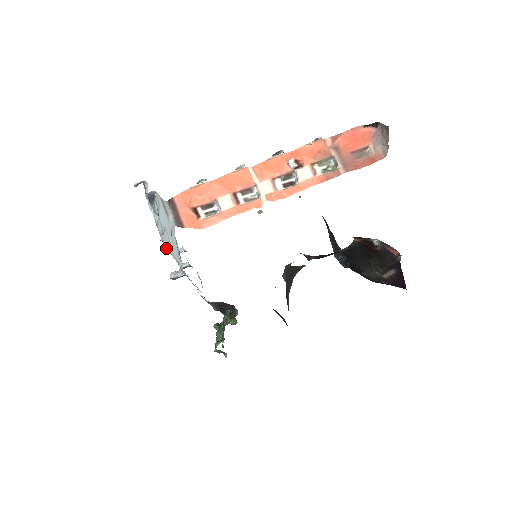
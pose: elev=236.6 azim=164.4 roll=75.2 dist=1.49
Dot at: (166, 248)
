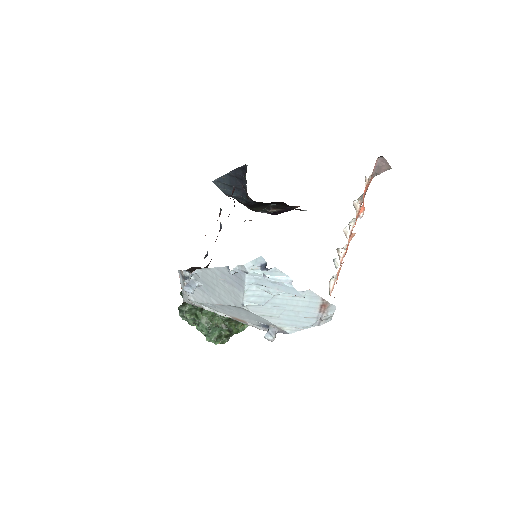
Dot at: (251, 311)
